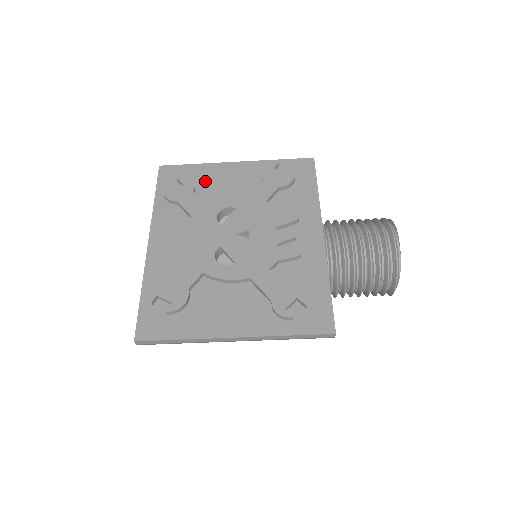
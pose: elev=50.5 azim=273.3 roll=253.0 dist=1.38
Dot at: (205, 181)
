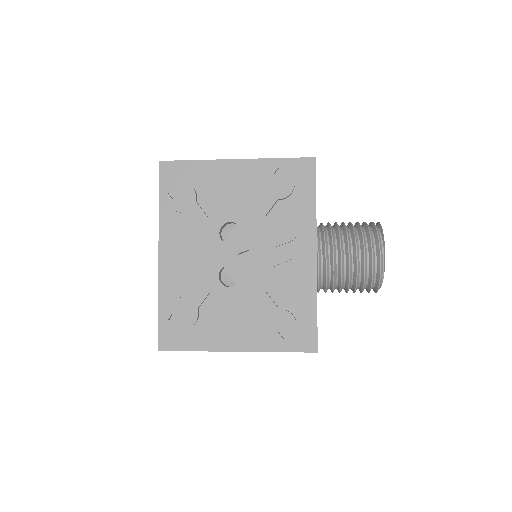
Dot at: (206, 184)
